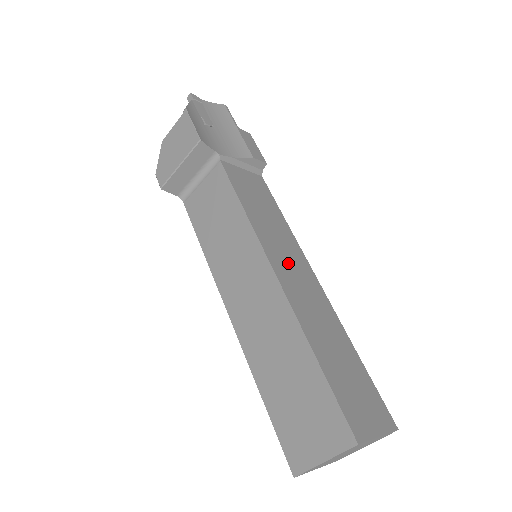
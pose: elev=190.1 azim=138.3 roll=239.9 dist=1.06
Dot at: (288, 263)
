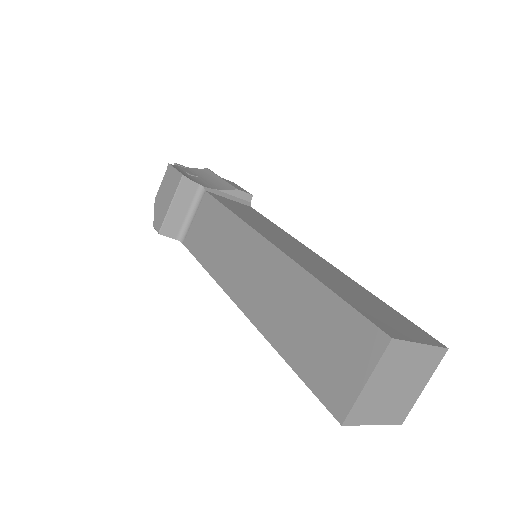
Dot at: (284, 242)
